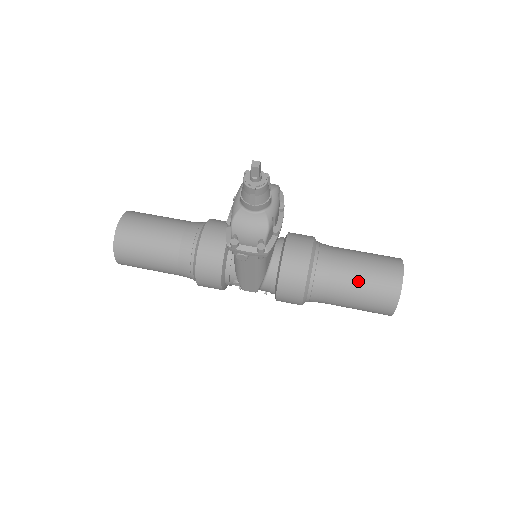
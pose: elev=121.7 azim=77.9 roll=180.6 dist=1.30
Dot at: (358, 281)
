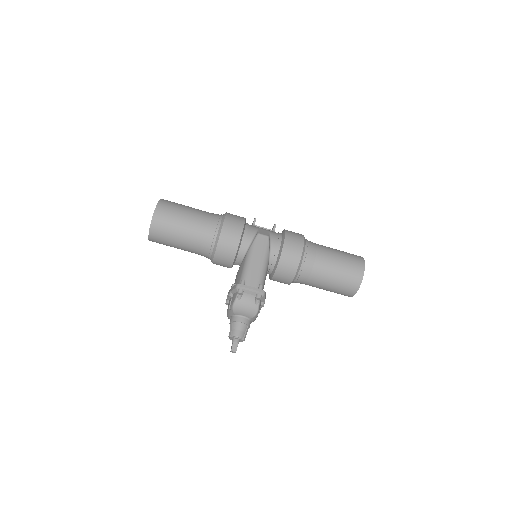
Dot at: occluded
